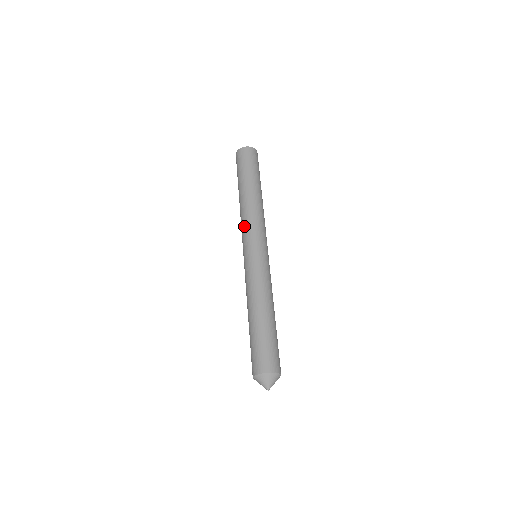
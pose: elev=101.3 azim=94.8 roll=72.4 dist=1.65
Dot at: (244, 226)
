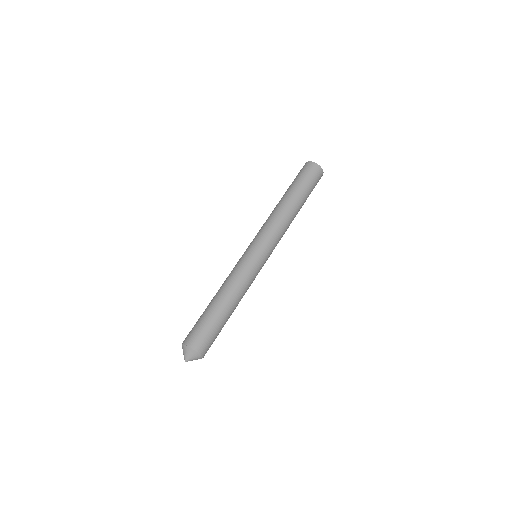
Dot at: (262, 227)
